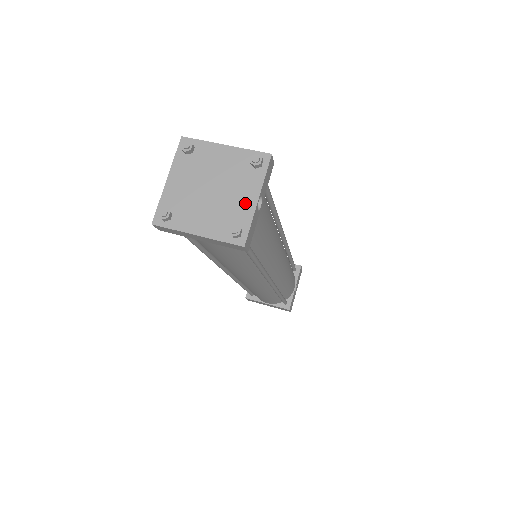
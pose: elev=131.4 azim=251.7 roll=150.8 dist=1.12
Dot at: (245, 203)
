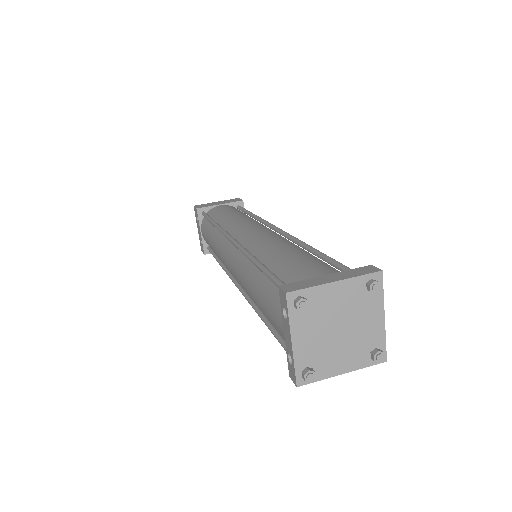
Dot at: (374, 326)
